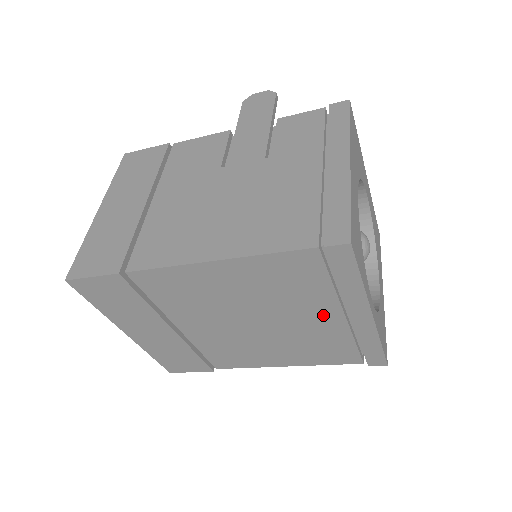
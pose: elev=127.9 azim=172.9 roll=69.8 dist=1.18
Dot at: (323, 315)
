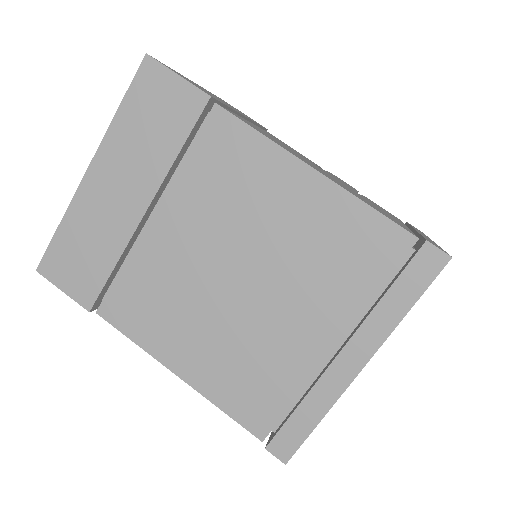
Dot at: (316, 329)
